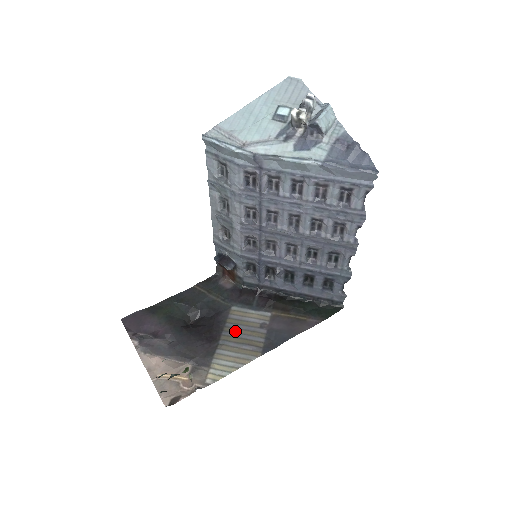
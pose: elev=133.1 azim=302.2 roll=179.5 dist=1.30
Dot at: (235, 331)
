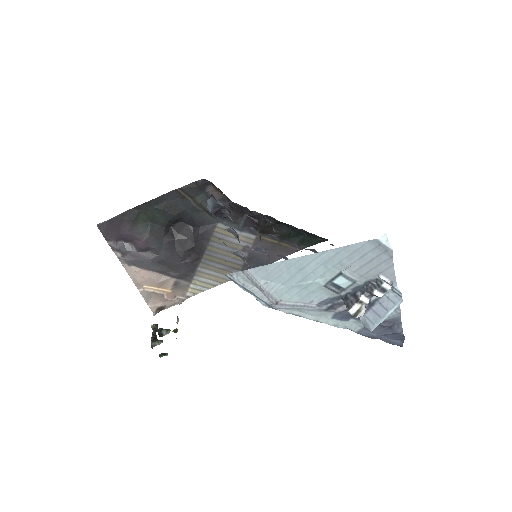
Dot at: (218, 252)
